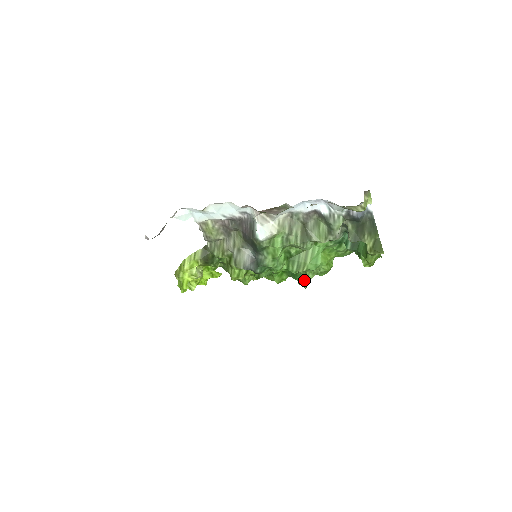
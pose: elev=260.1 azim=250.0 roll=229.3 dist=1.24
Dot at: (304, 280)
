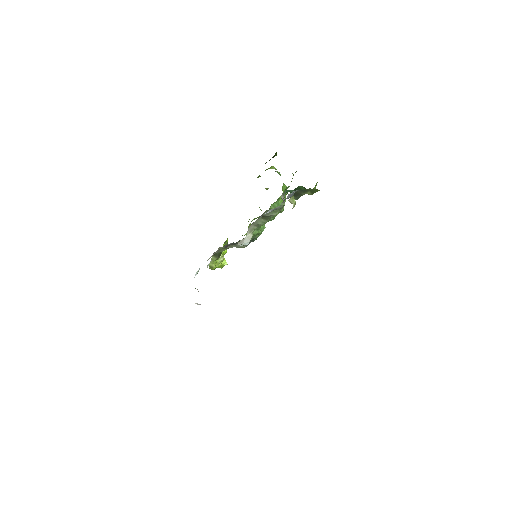
Dot at: (280, 212)
